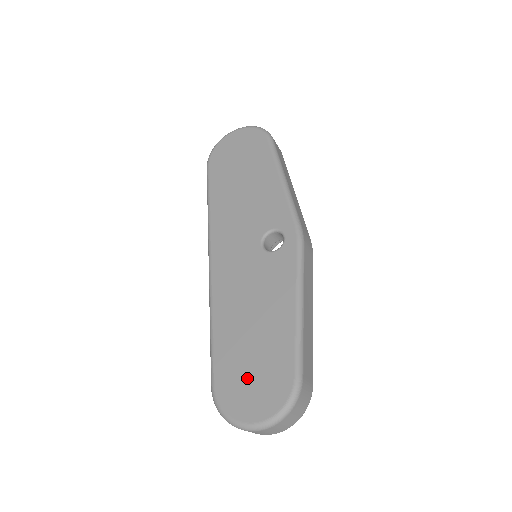
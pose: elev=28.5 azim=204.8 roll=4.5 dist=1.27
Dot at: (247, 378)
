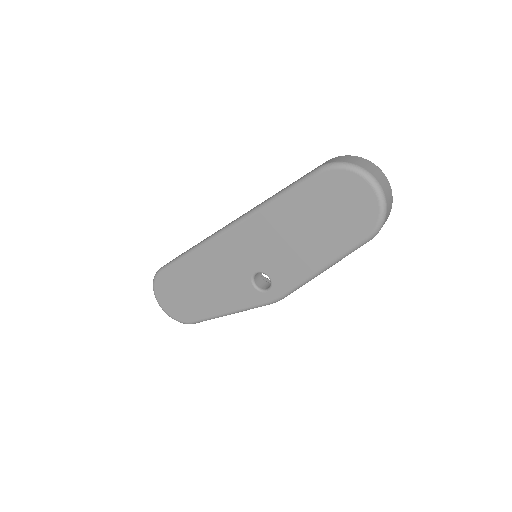
Dot at: (175, 294)
